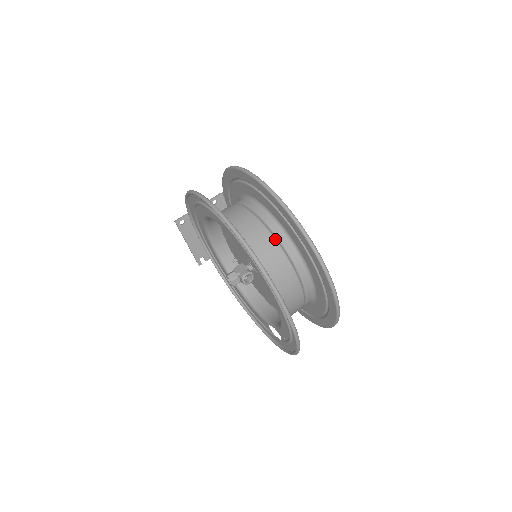
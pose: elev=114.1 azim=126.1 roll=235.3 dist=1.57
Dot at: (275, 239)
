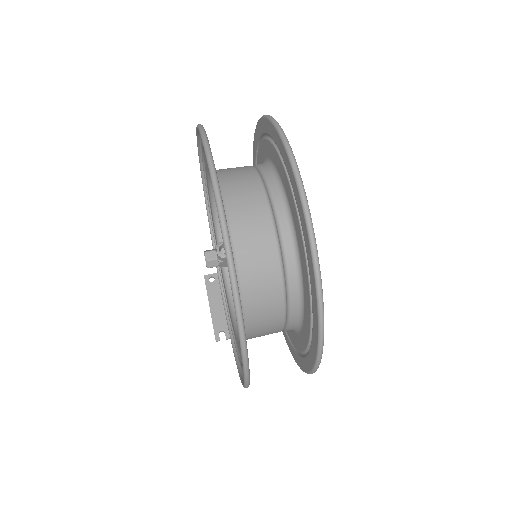
Dot at: (254, 167)
